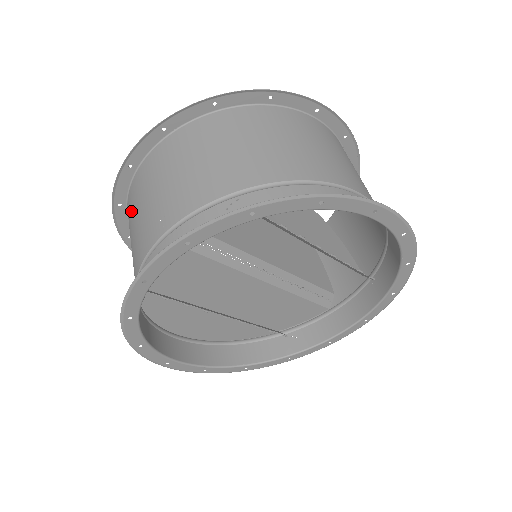
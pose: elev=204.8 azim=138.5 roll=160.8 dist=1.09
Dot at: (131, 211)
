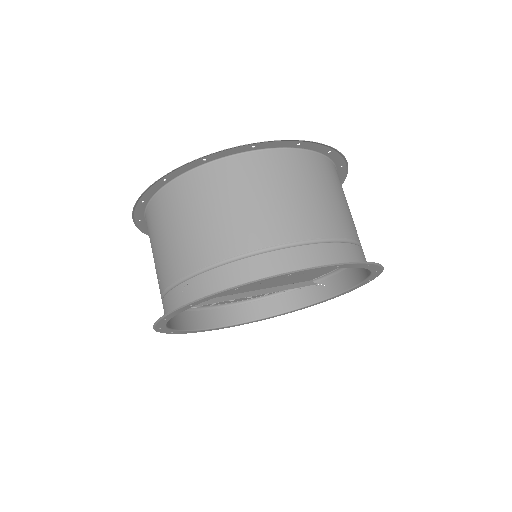
Dot at: occluded
